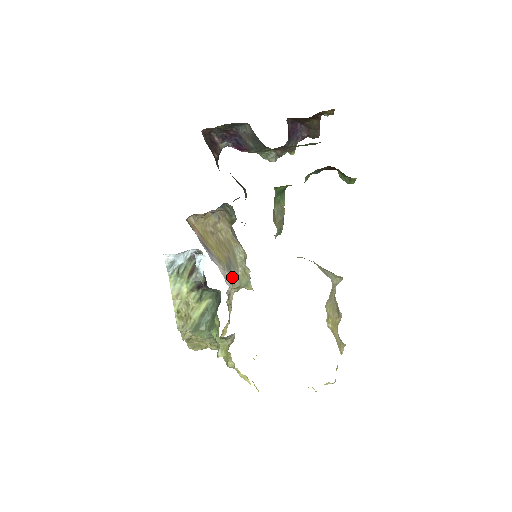
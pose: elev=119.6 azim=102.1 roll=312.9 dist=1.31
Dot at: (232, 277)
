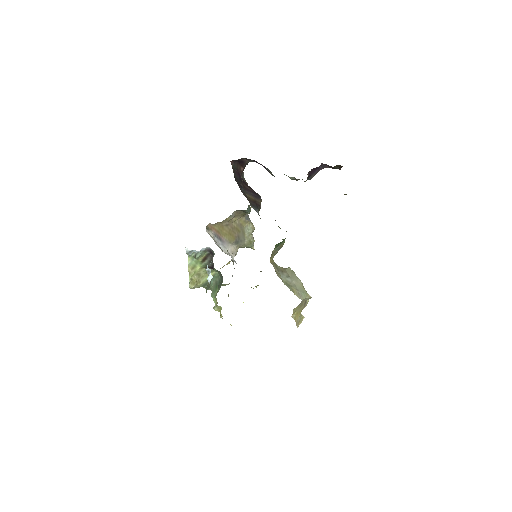
Dot at: (239, 246)
